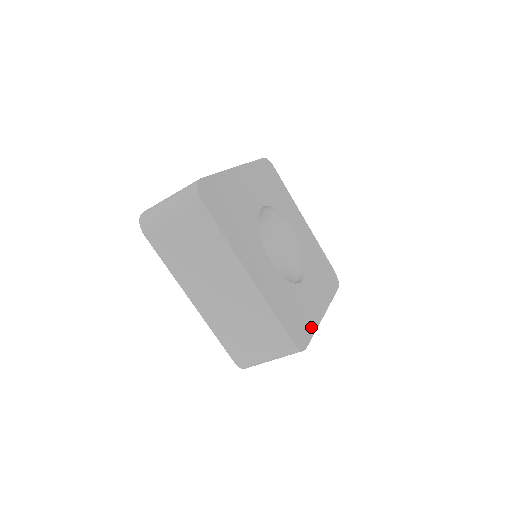
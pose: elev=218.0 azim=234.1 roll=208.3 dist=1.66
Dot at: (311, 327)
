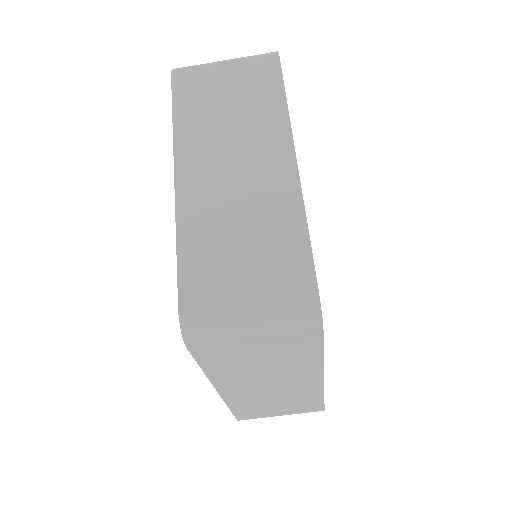
Dot at: occluded
